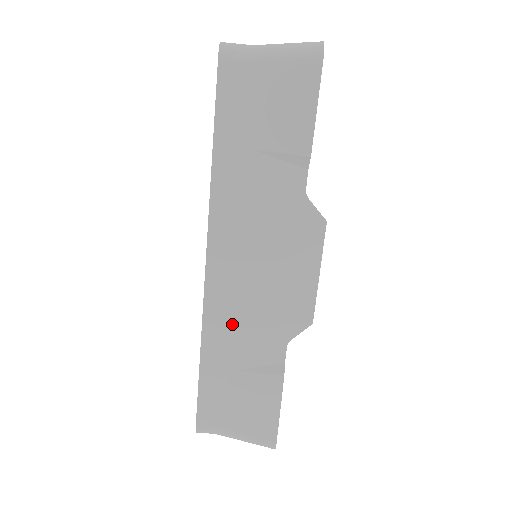
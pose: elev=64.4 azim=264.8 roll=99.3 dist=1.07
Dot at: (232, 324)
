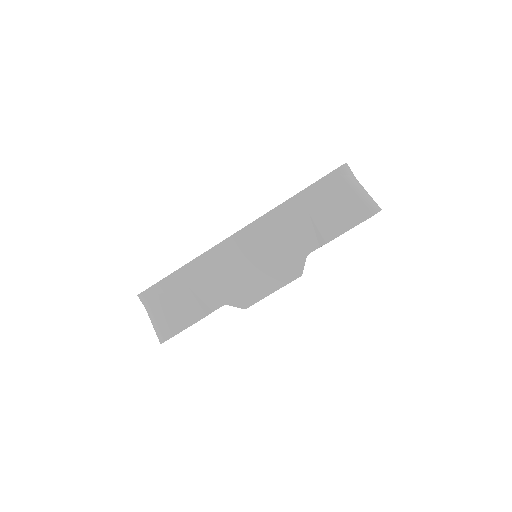
Dot at: (214, 269)
